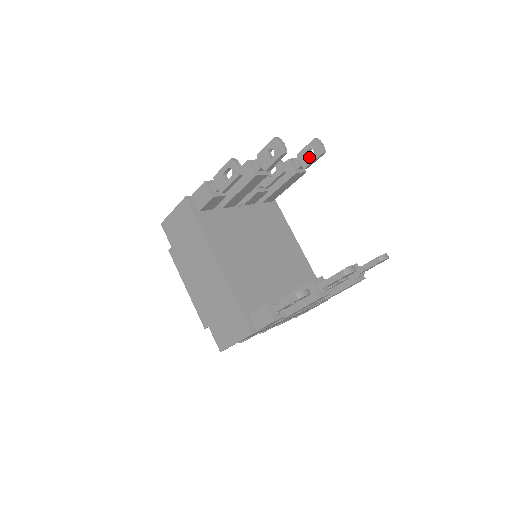
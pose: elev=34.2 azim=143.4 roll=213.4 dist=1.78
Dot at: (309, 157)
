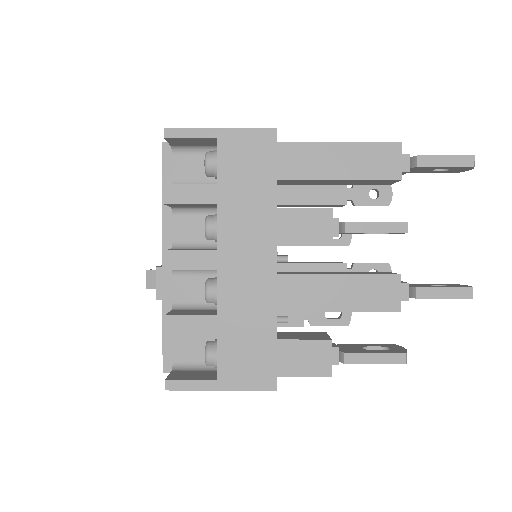
Dot at: (432, 171)
